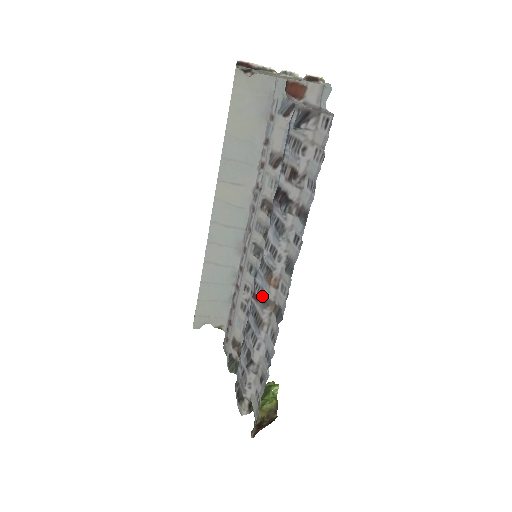
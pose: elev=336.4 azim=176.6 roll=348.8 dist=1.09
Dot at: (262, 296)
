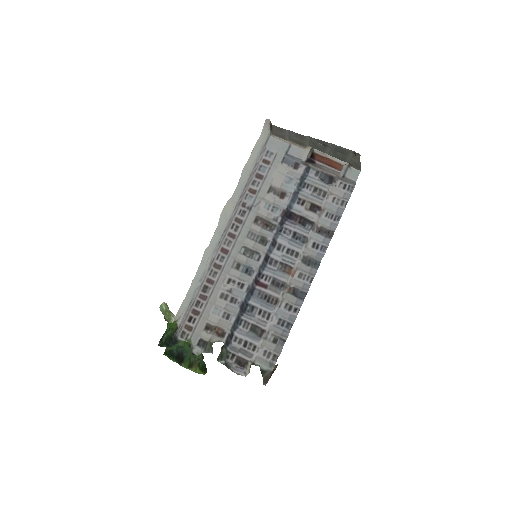
Dot at: (276, 283)
